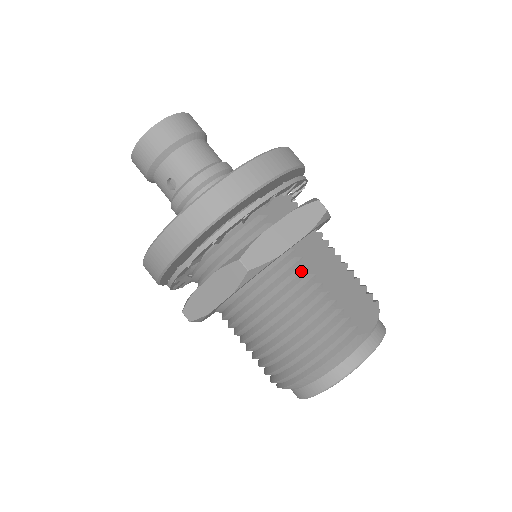
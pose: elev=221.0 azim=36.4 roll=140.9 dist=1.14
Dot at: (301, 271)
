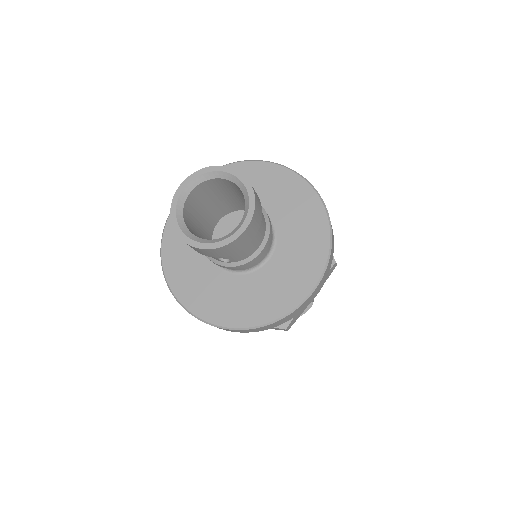
Dot at: occluded
